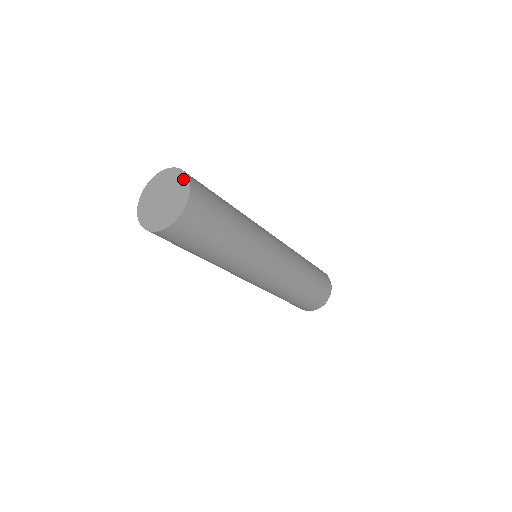
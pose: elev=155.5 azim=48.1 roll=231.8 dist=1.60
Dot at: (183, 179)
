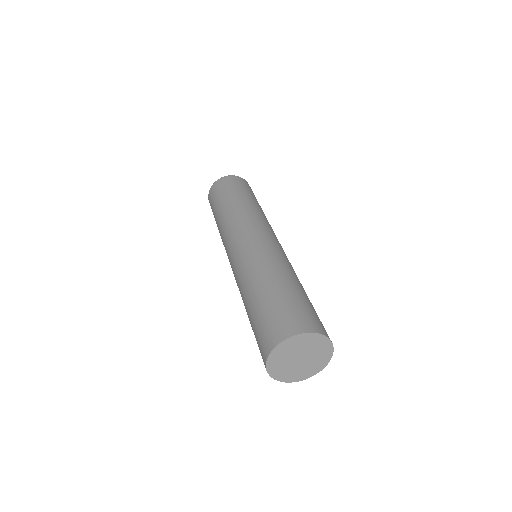
Dot at: (315, 338)
